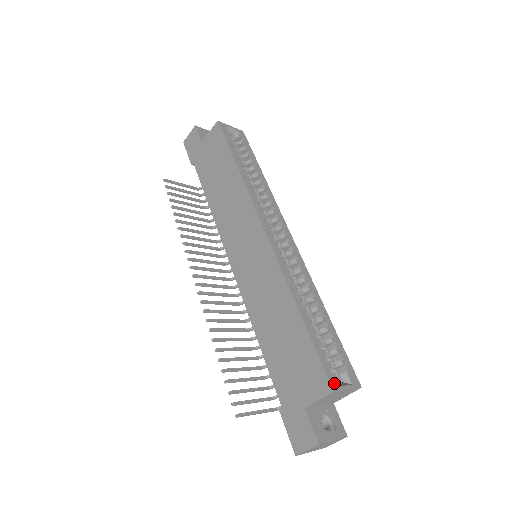
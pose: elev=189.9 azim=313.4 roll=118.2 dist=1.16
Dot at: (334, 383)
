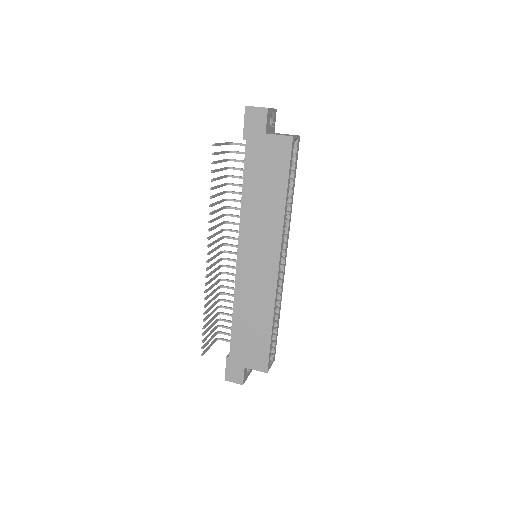
Dot at: (269, 367)
